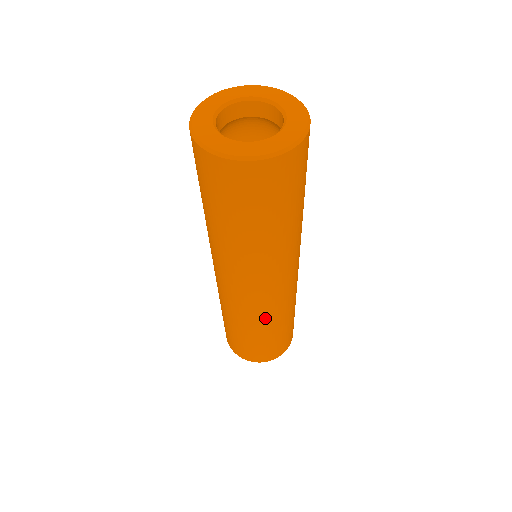
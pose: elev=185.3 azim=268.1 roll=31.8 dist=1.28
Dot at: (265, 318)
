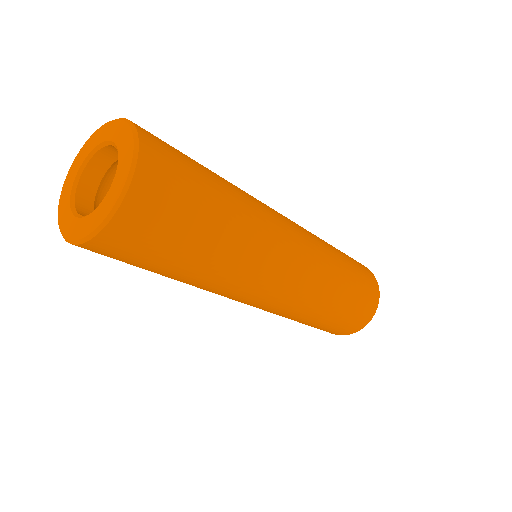
Dot at: (307, 307)
